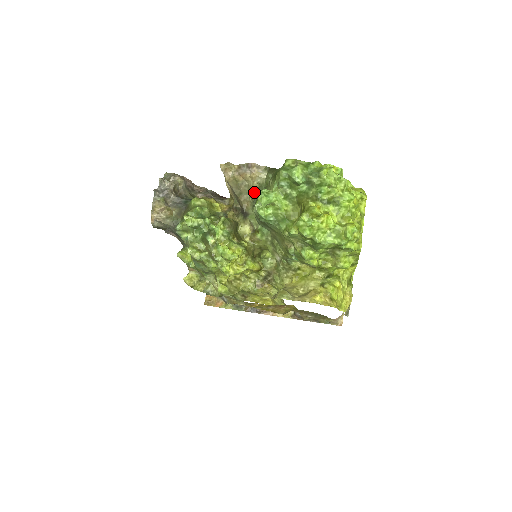
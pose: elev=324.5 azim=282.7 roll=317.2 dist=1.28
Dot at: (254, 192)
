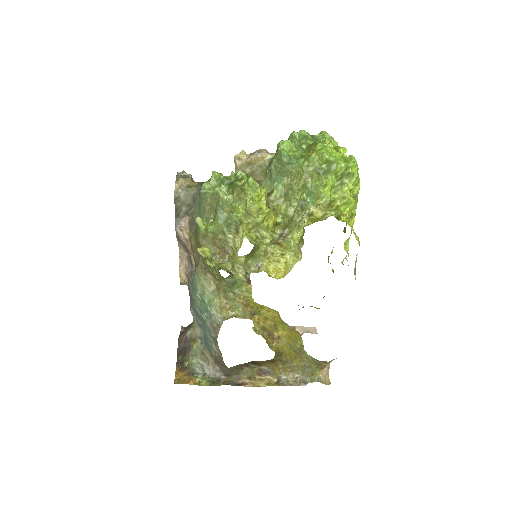
Dot at: (266, 167)
